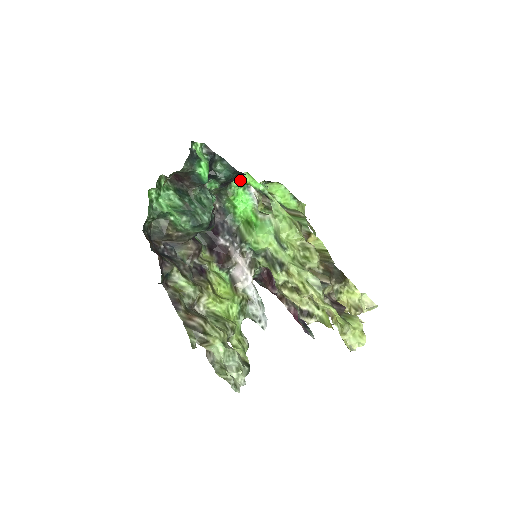
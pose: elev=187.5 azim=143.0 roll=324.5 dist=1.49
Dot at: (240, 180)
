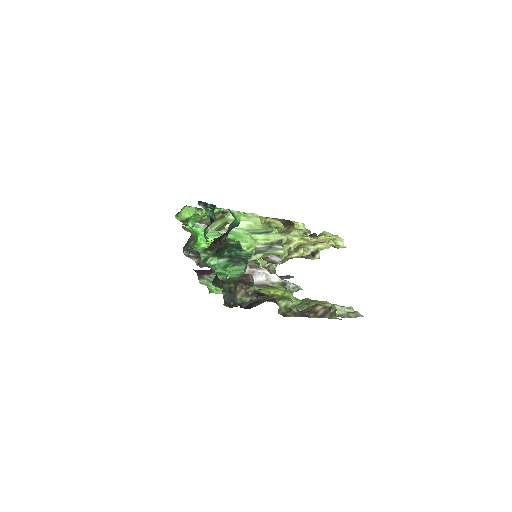
Dot at: (193, 219)
